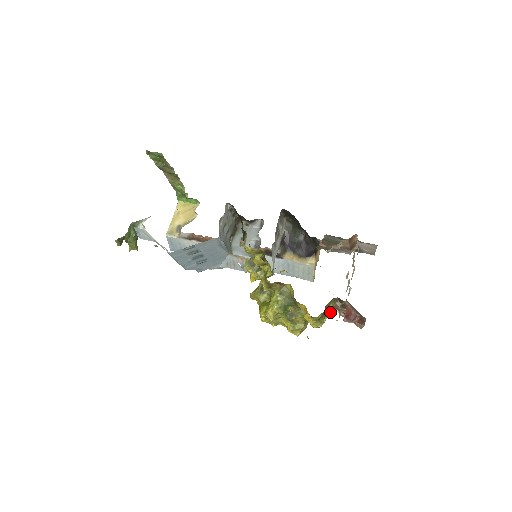
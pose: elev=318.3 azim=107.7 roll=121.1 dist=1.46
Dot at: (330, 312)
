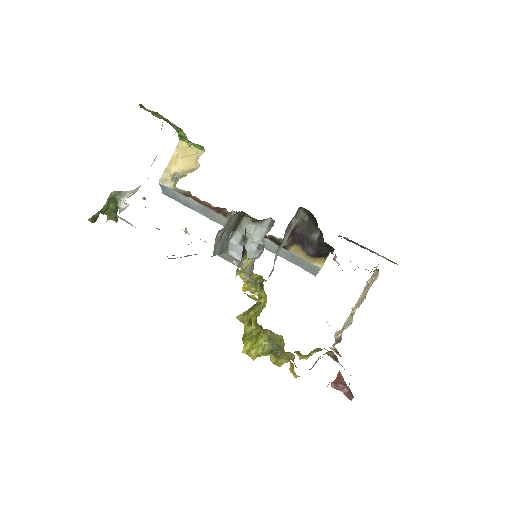
Dot at: (321, 349)
